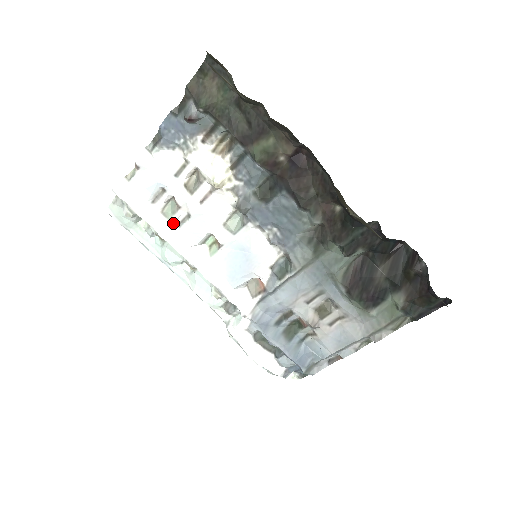
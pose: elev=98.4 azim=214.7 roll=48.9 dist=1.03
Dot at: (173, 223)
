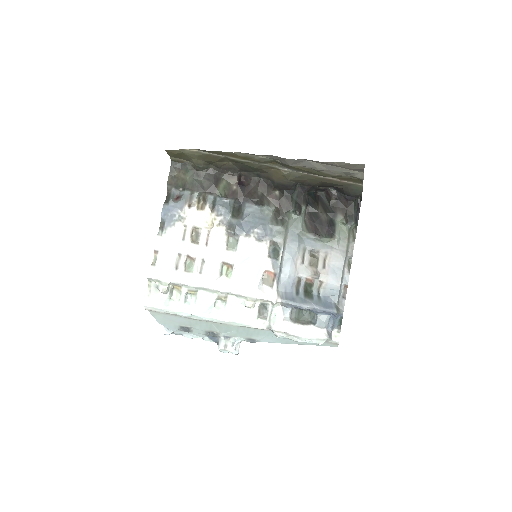
Dot at: (196, 274)
